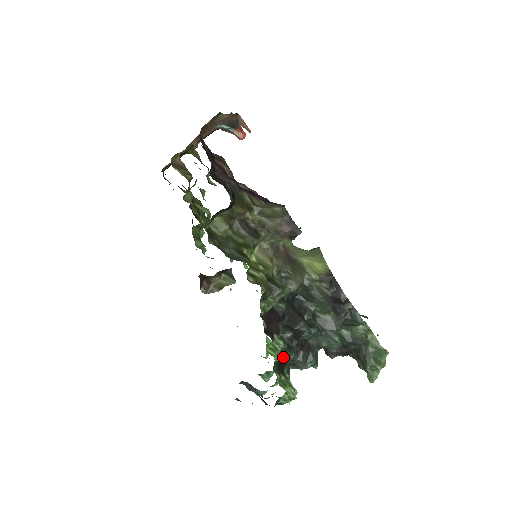
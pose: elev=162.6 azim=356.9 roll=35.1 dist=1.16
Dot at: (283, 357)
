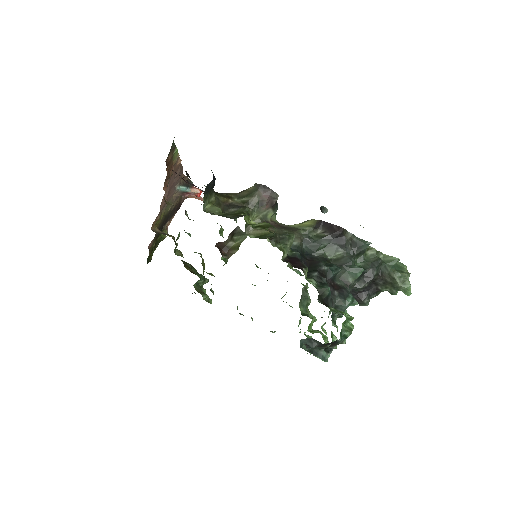
Dot at: (321, 290)
